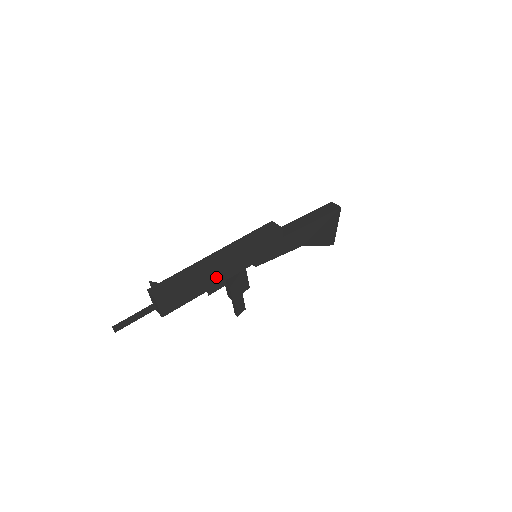
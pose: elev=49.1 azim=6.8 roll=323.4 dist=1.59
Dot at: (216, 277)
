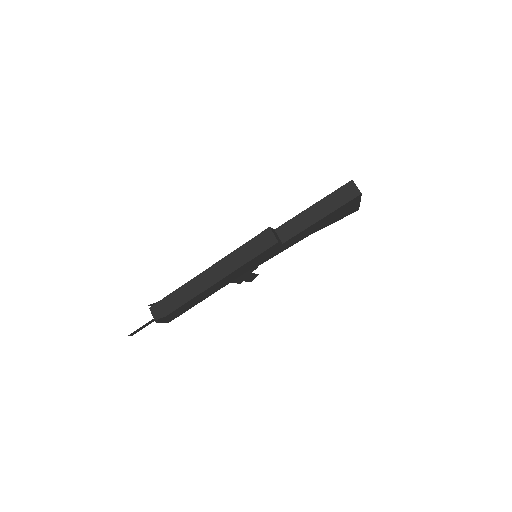
Dot at: (212, 290)
